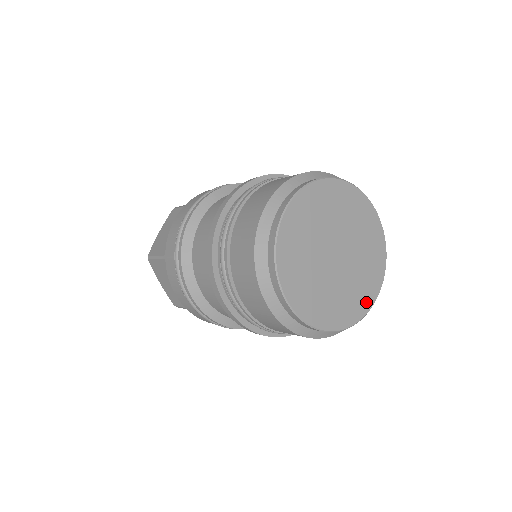
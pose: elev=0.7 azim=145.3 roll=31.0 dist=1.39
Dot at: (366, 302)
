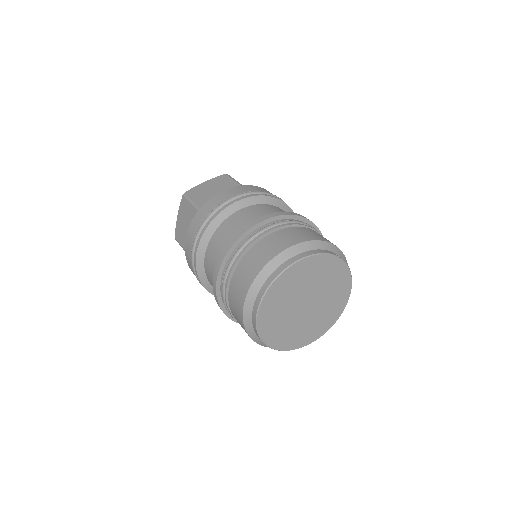
Dot at: (300, 343)
